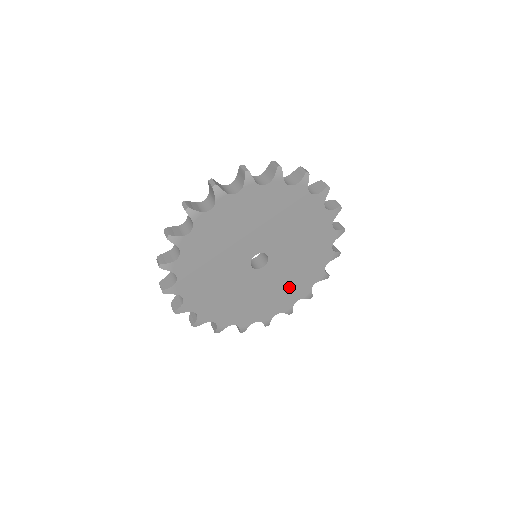
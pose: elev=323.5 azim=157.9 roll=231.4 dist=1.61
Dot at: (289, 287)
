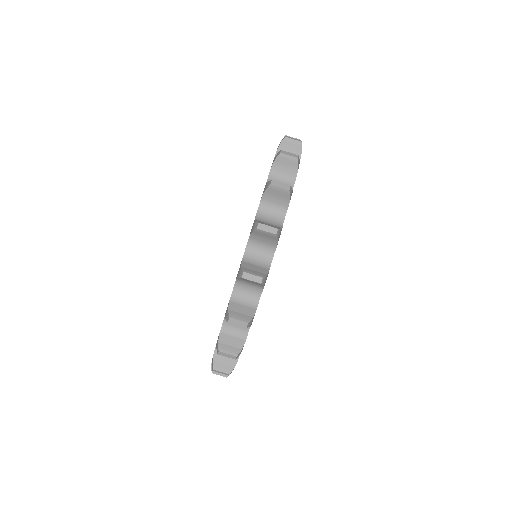
Dot at: occluded
